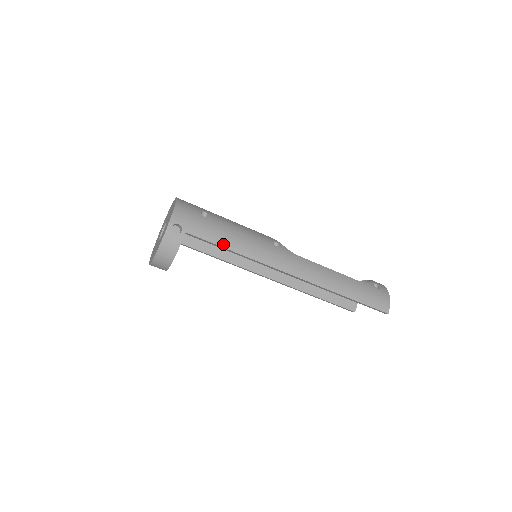
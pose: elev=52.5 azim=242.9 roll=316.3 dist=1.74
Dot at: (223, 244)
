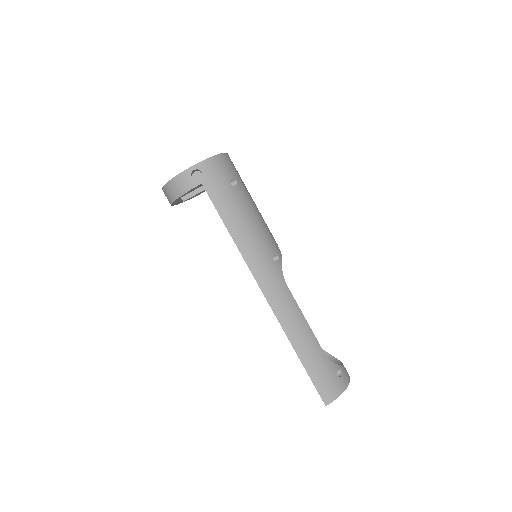
Dot at: (225, 219)
